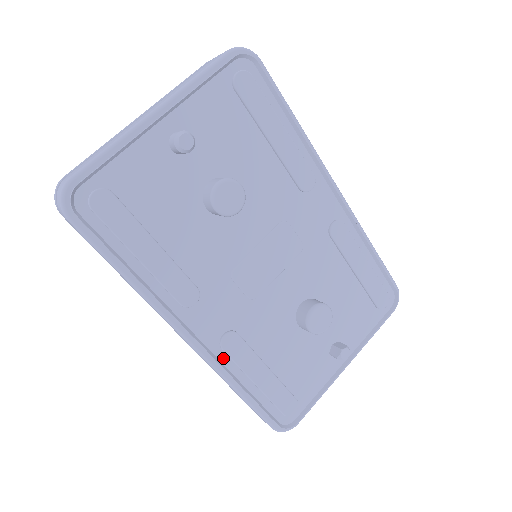
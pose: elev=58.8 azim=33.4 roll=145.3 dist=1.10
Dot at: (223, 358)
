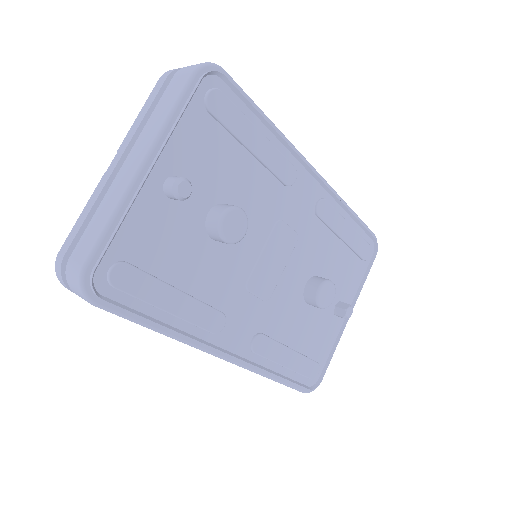
Dot at: (256, 359)
